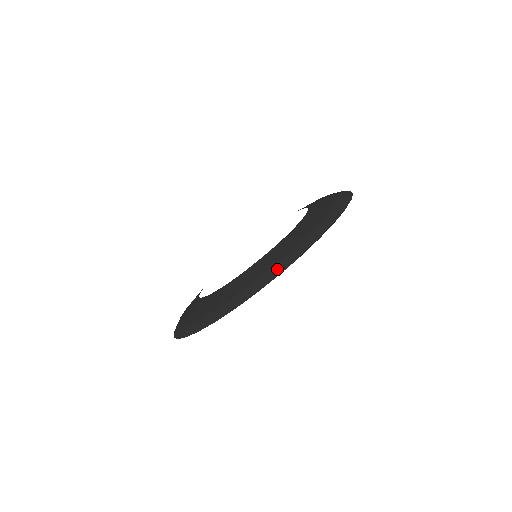
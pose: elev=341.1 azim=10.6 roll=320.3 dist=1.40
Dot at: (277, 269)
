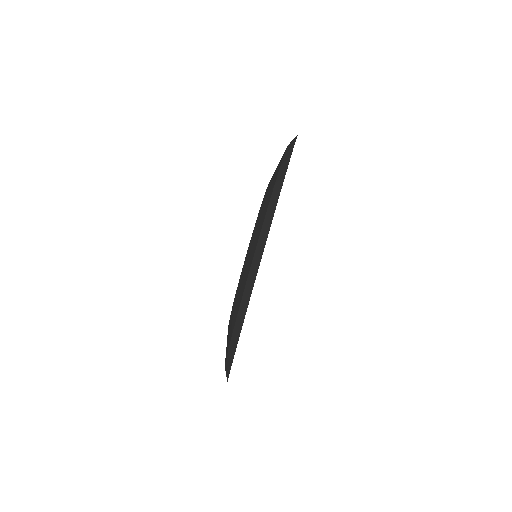
Dot at: (229, 357)
